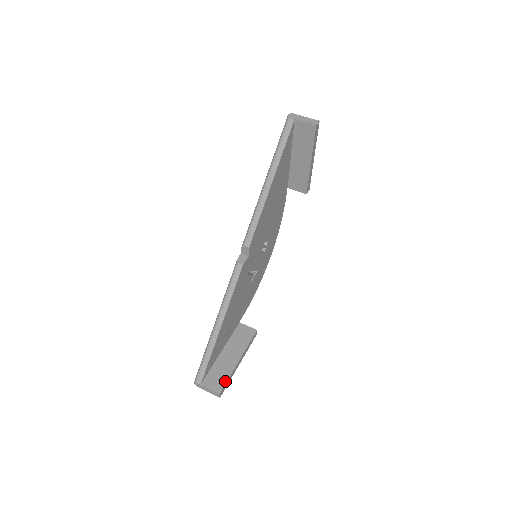
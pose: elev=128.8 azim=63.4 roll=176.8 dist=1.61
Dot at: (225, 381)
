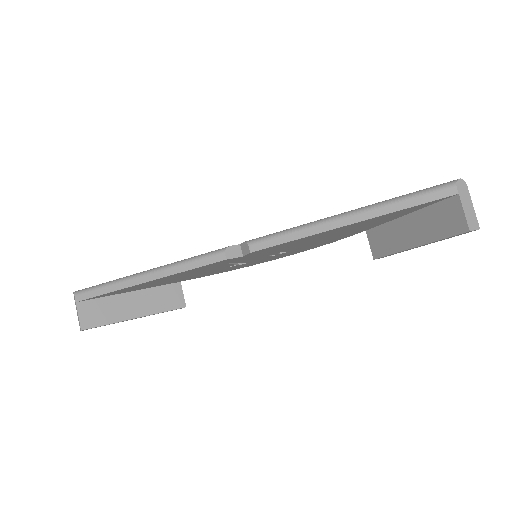
Dot at: (100, 324)
